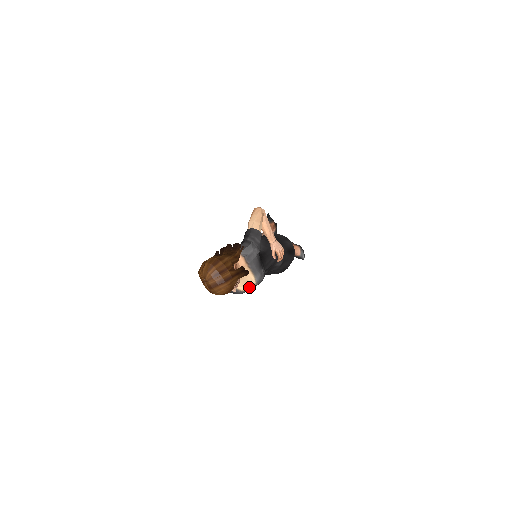
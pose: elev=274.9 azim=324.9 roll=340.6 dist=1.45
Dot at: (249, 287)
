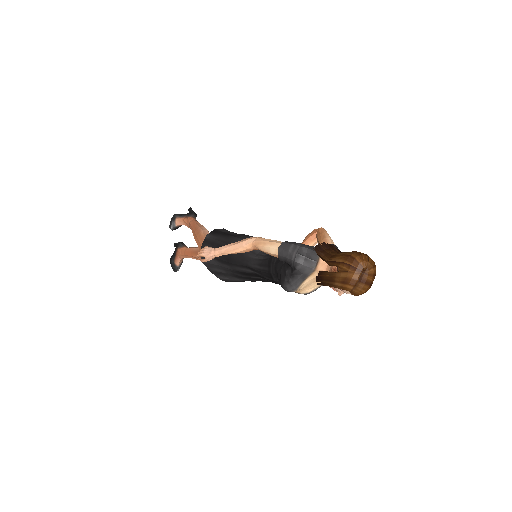
Dot at: (298, 291)
